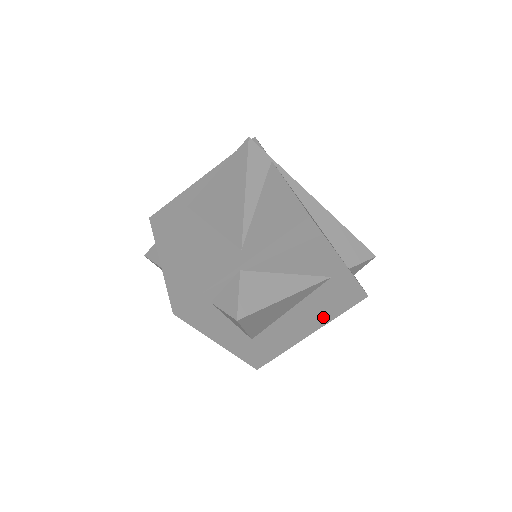
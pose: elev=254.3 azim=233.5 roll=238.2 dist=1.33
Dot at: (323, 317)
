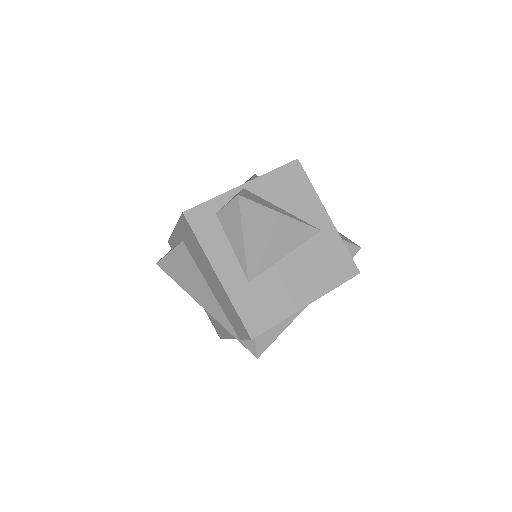
Dot at: (319, 283)
